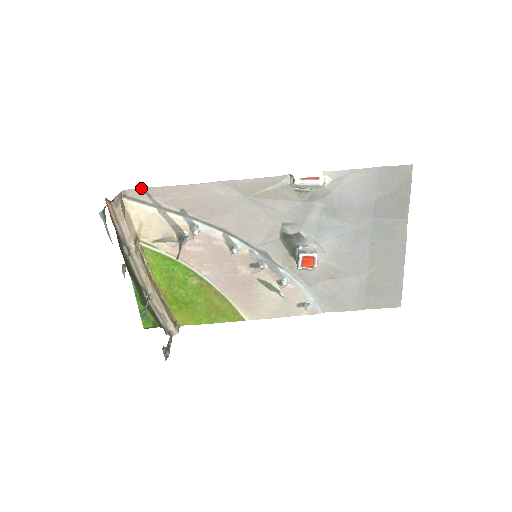
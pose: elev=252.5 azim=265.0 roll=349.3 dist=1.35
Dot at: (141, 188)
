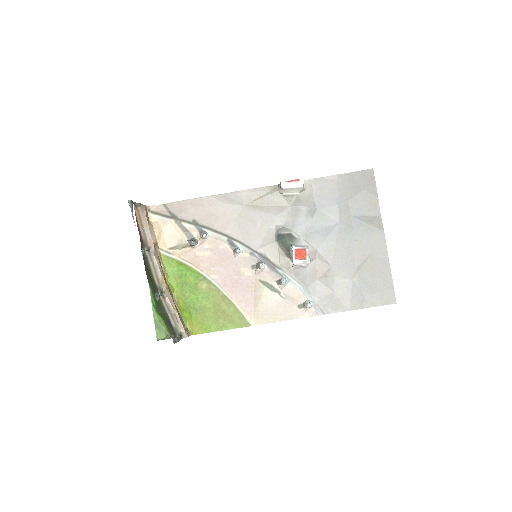
Dot at: (163, 204)
